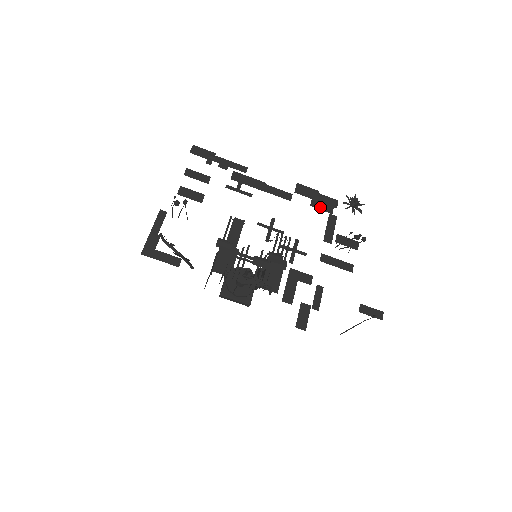
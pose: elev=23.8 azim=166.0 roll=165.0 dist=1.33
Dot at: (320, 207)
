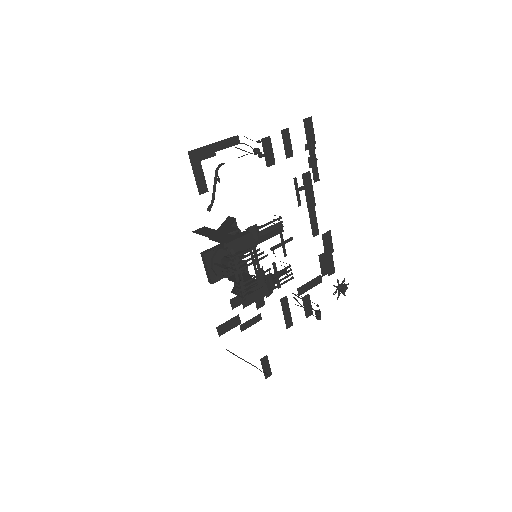
Dot at: (322, 263)
